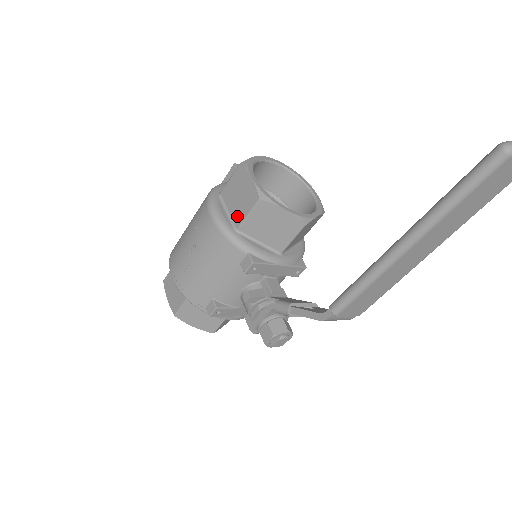
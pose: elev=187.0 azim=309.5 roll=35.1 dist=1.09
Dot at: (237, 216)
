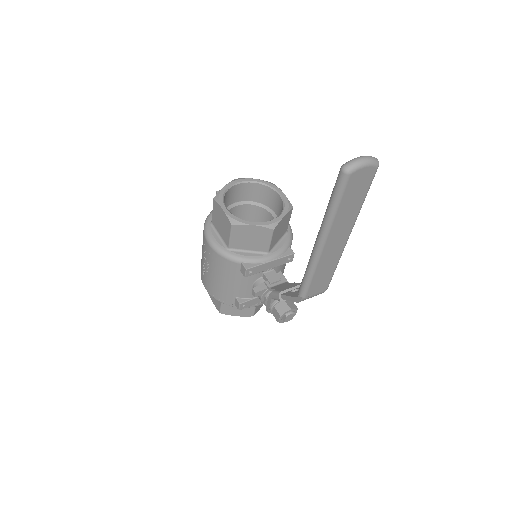
Dot at: (225, 238)
